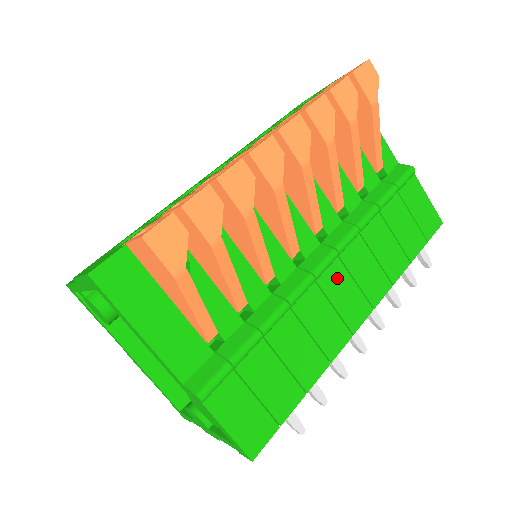
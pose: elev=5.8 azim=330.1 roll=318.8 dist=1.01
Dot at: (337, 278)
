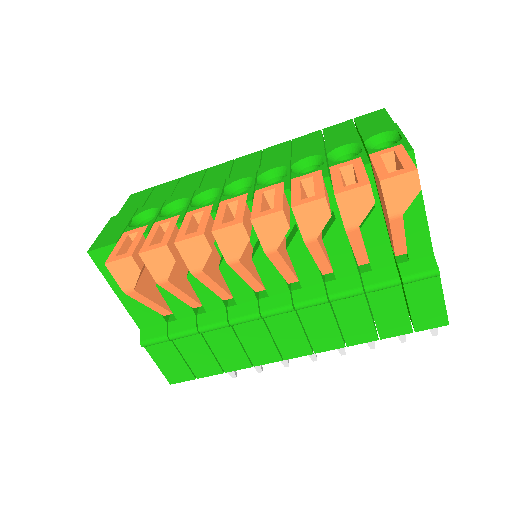
Dot at: (287, 323)
